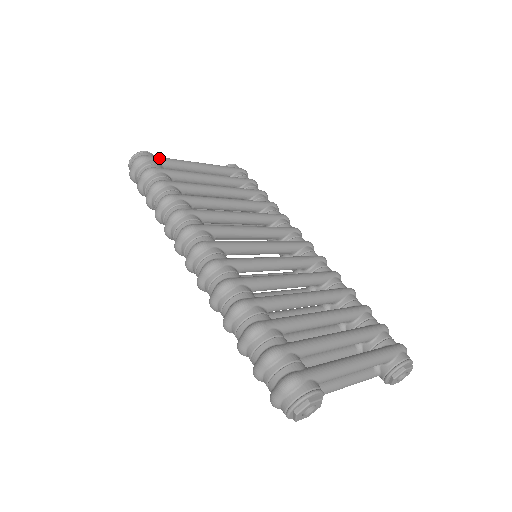
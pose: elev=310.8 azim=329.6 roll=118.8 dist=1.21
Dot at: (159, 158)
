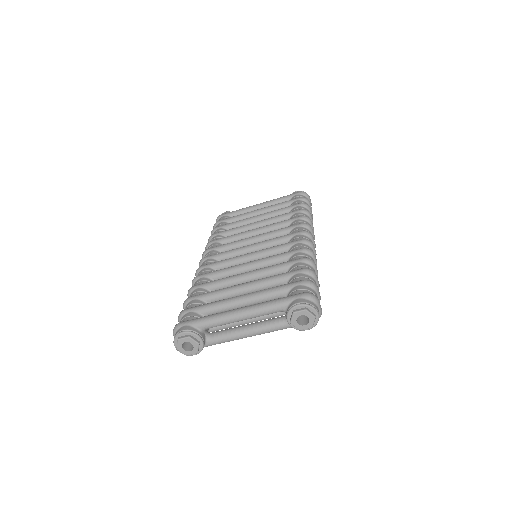
Dot at: (229, 213)
